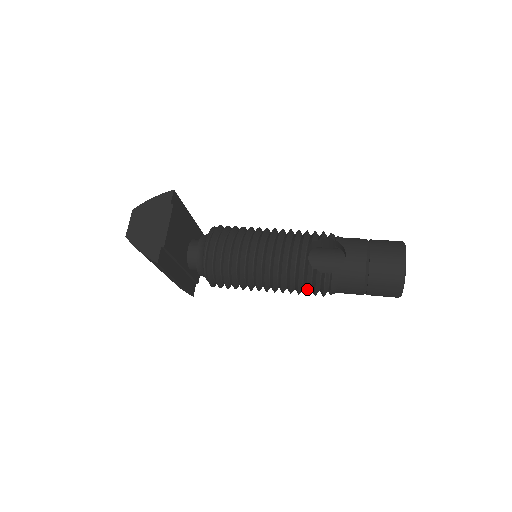
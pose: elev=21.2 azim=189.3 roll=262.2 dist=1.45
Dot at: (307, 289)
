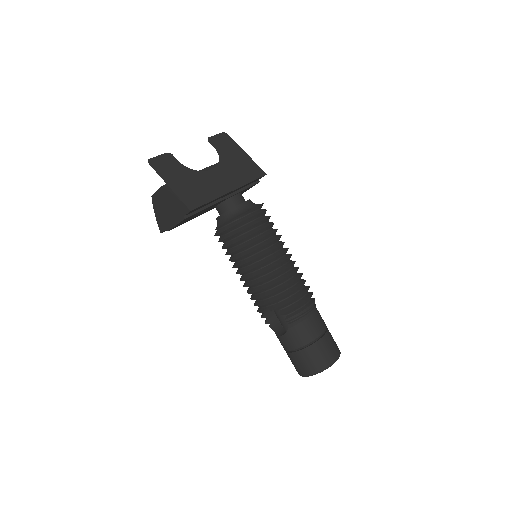
Dot at: occluded
